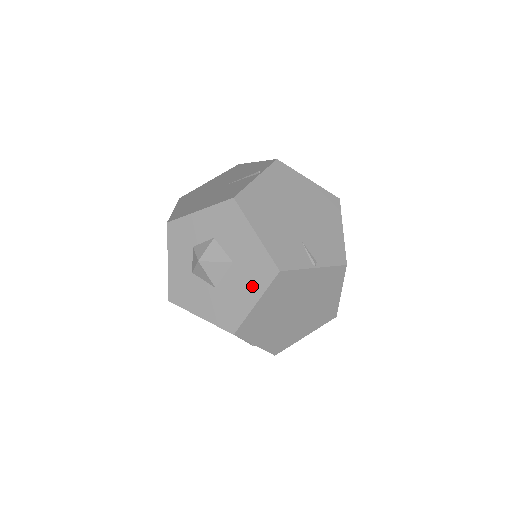
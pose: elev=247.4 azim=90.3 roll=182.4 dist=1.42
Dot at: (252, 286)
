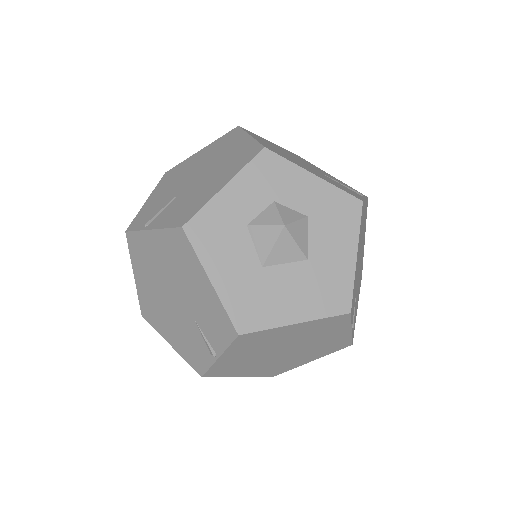
Dot at: (308, 302)
